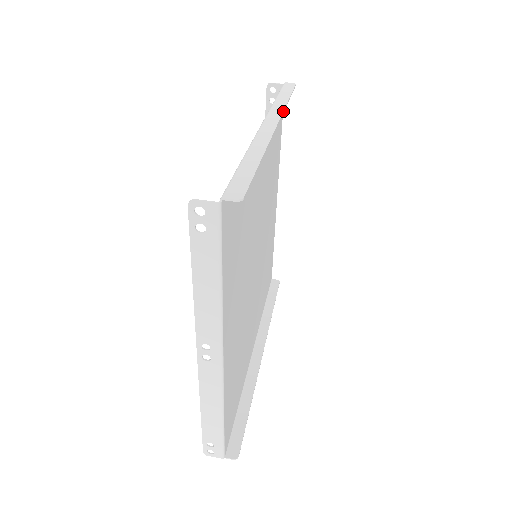
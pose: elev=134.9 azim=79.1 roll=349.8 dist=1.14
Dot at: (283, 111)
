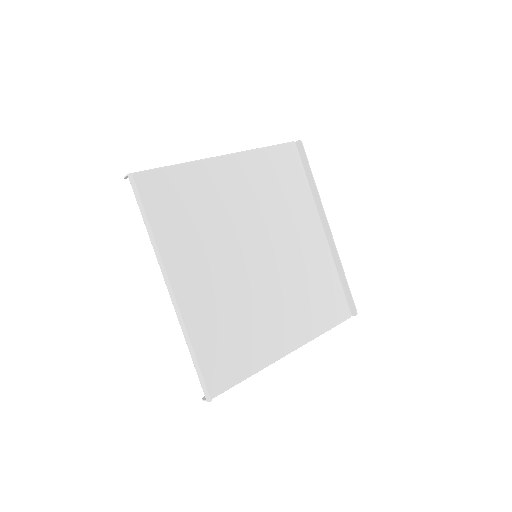
Dot at: (337, 251)
